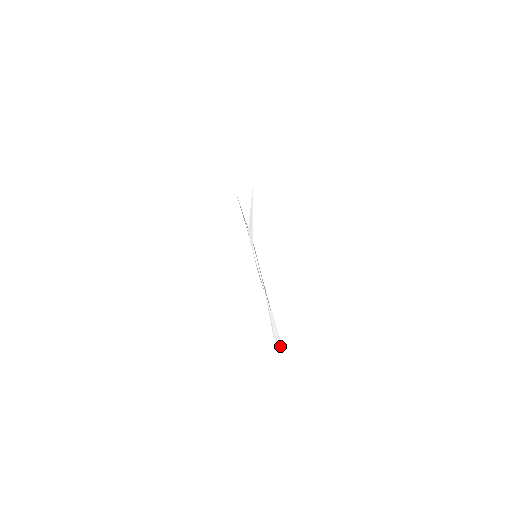
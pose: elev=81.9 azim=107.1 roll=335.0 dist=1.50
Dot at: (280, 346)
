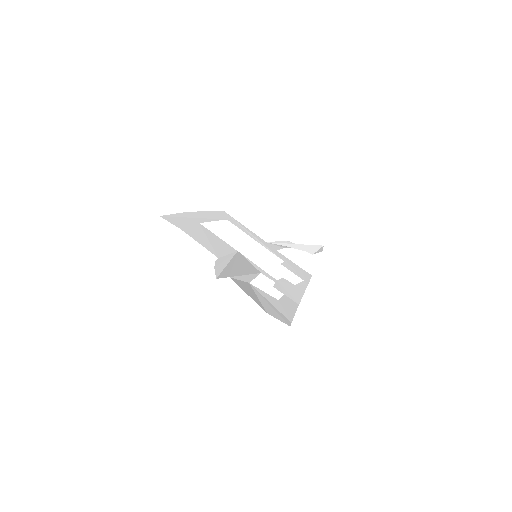
Dot at: (316, 249)
